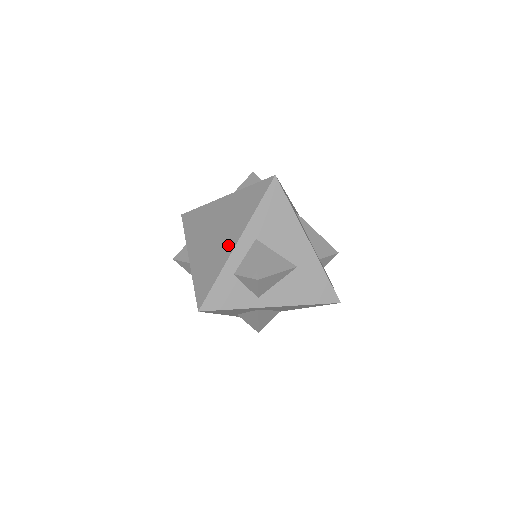
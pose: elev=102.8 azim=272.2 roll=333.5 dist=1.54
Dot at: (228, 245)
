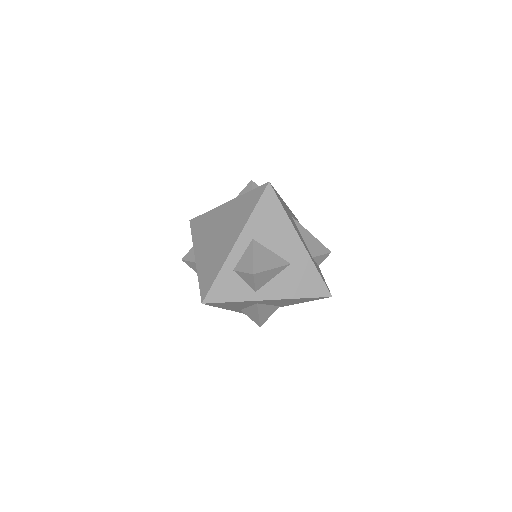
Dot at: (228, 245)
